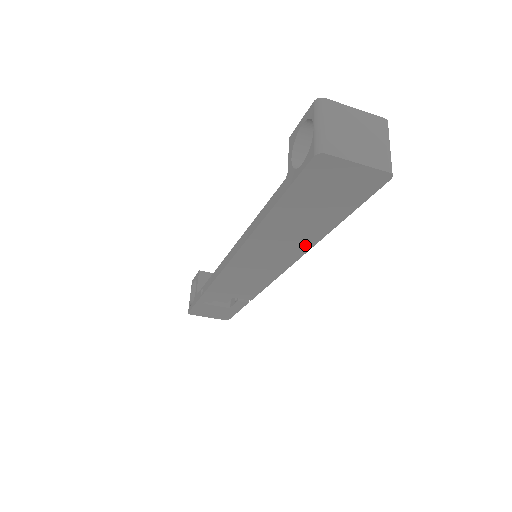
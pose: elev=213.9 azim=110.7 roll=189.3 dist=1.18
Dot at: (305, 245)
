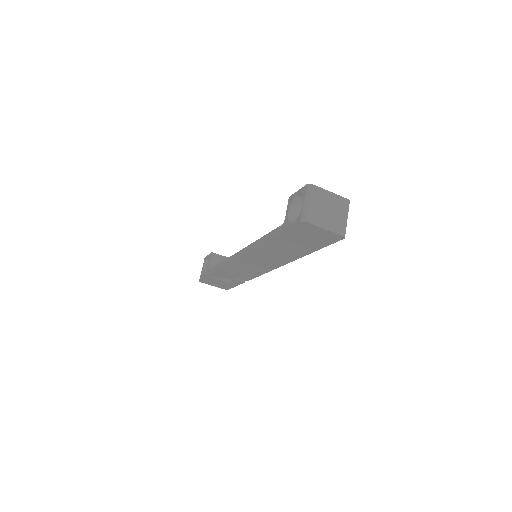
Dot at: (289, 259)
